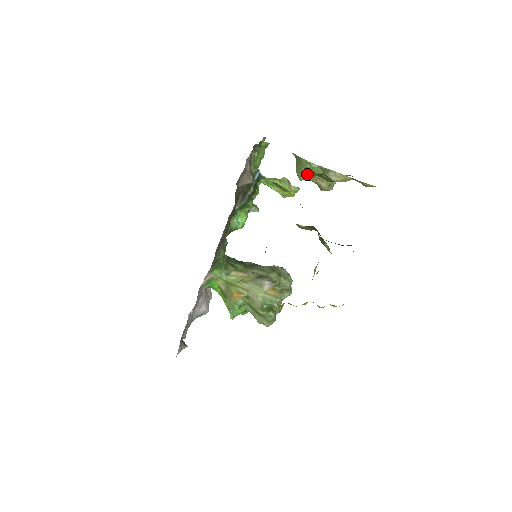
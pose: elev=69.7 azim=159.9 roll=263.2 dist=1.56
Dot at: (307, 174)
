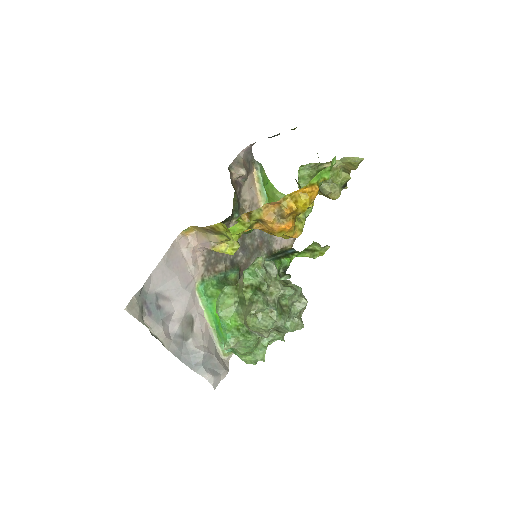
Dot at: (304, 179)
